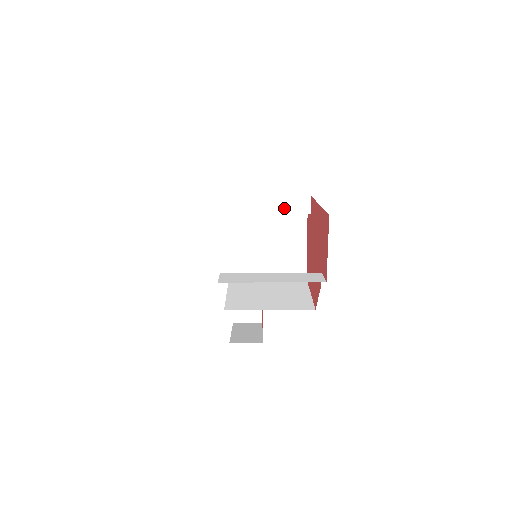
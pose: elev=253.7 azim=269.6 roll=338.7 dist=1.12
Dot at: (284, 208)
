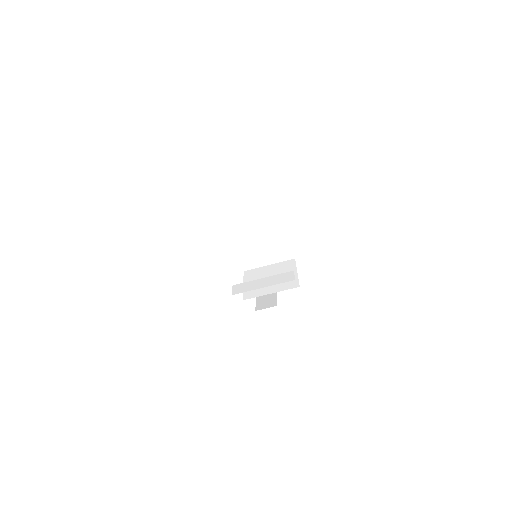
Dot at: (265, 223)
